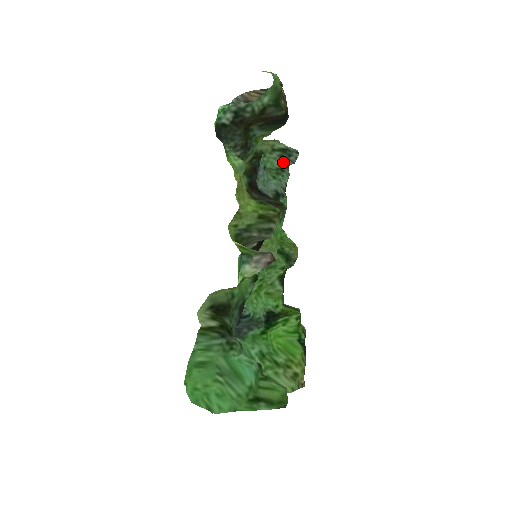
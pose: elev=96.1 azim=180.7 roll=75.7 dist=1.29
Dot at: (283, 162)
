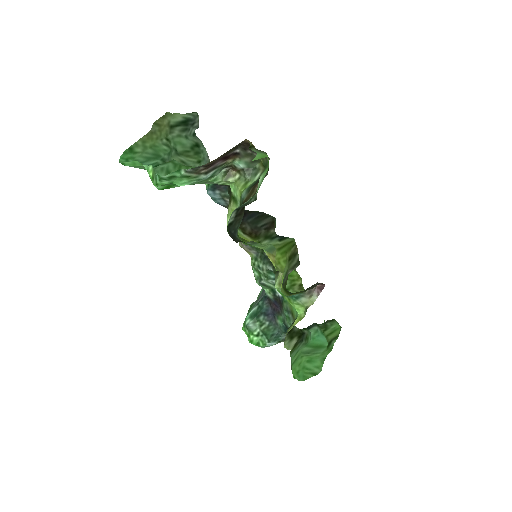
Dot at: (189, 134)
